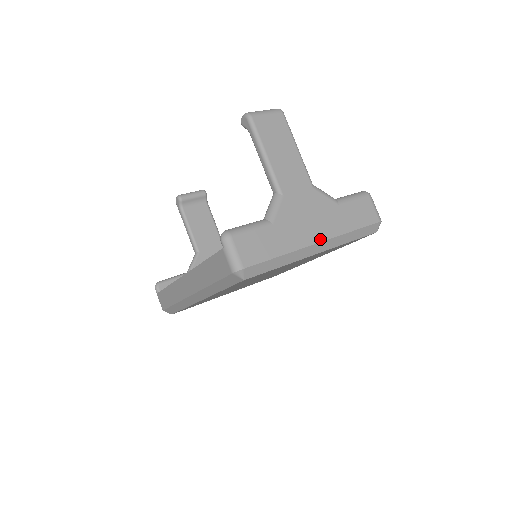
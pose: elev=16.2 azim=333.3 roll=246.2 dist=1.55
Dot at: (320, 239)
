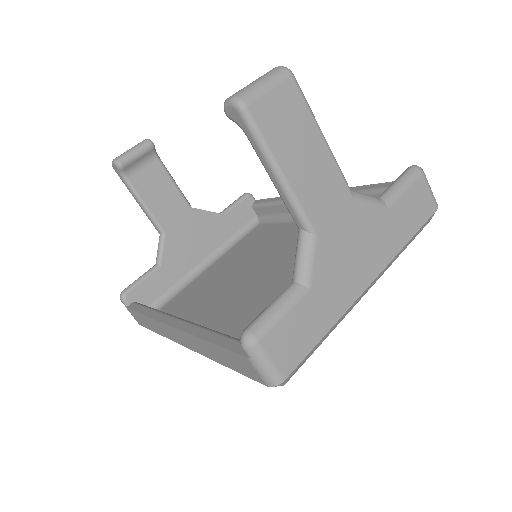
Dot at: (371, 278)
